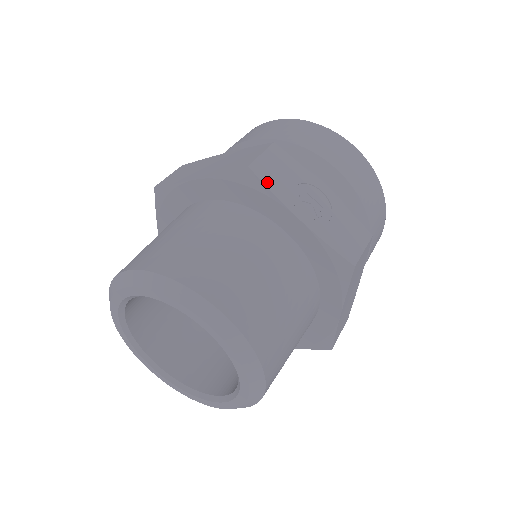
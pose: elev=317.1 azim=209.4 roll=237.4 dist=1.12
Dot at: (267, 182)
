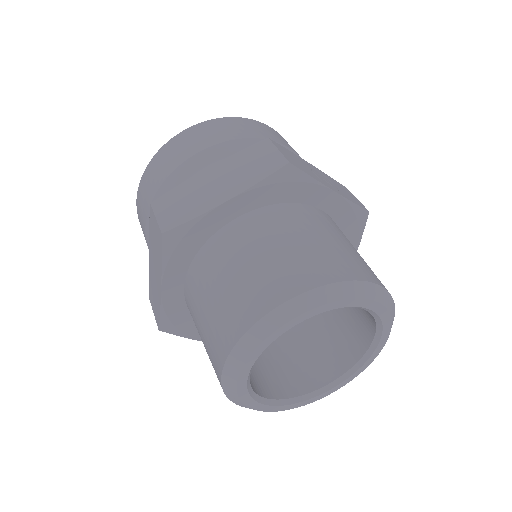
Dot at: (304, 171)
